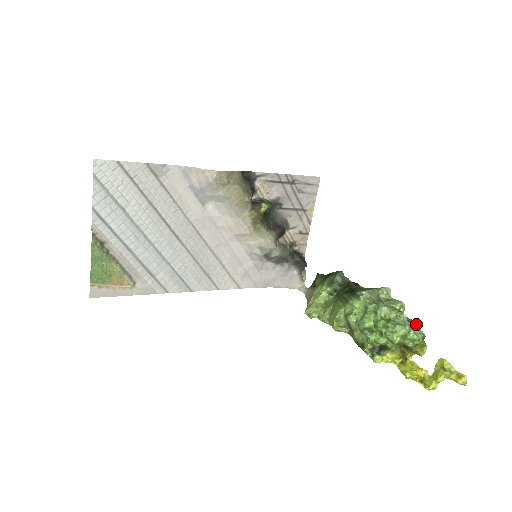
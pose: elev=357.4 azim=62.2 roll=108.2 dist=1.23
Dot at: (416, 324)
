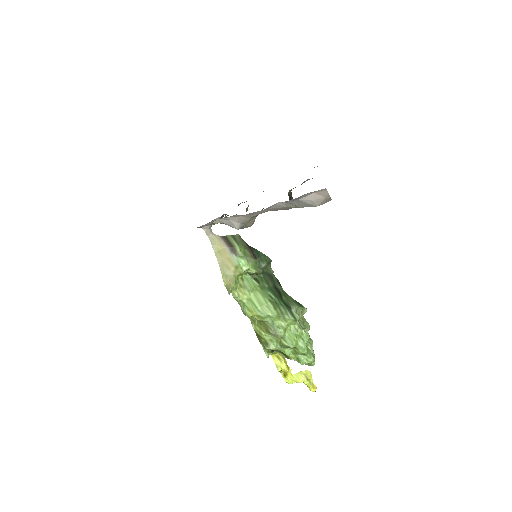
Dot at: occluded
